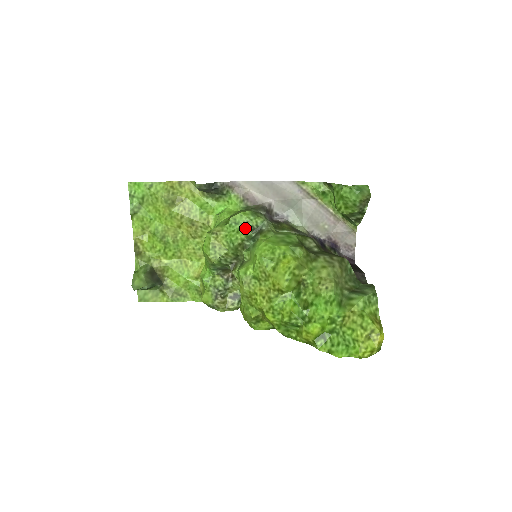
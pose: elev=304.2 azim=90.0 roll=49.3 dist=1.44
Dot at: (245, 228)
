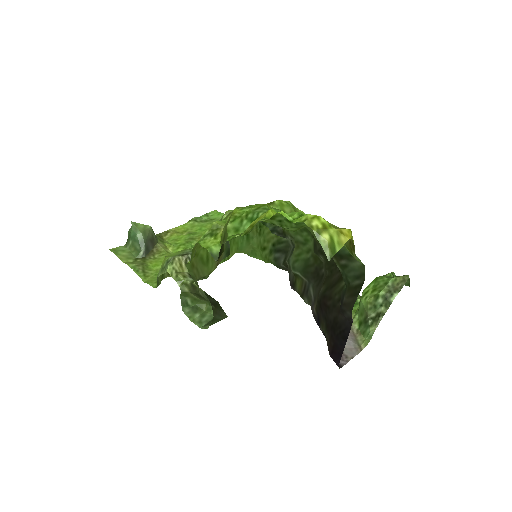
Dot at: occluded
